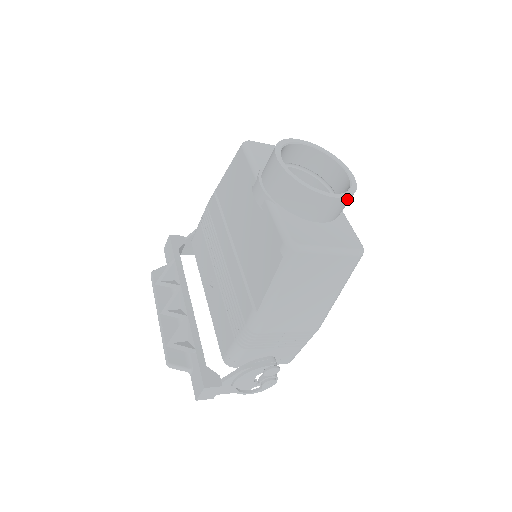
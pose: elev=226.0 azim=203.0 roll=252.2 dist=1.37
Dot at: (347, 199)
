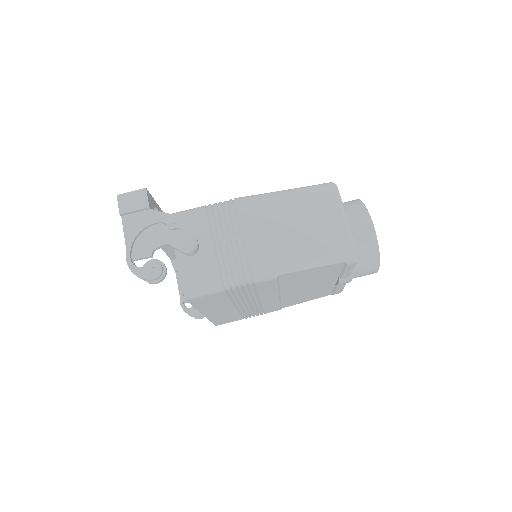
Dot at: (374, 241)
